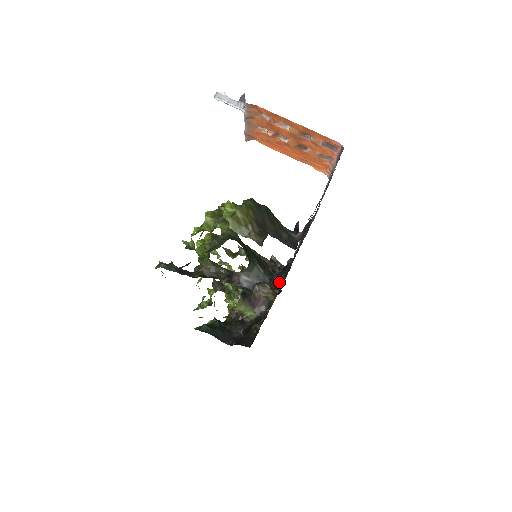
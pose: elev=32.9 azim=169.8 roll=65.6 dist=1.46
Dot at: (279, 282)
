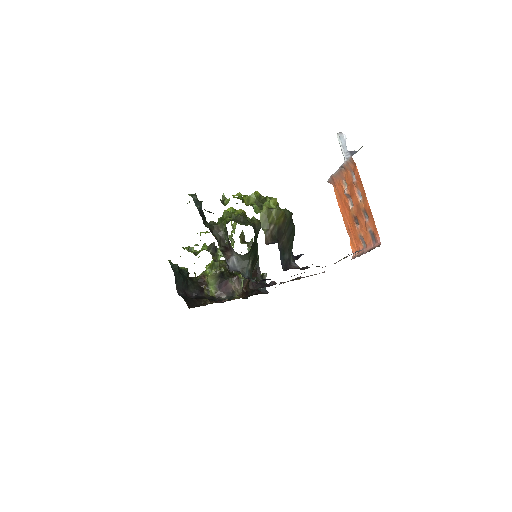
Dot at: (252, 288)
